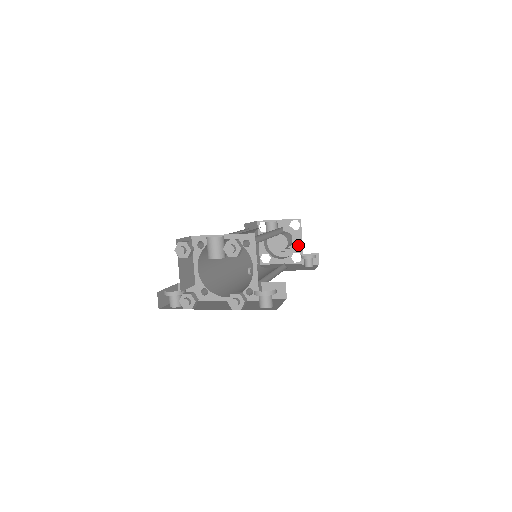
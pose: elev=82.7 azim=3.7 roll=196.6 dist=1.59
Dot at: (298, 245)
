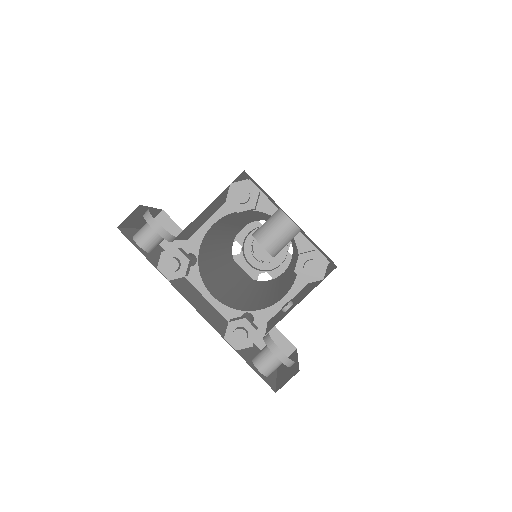
Dot at: (278, 270)
